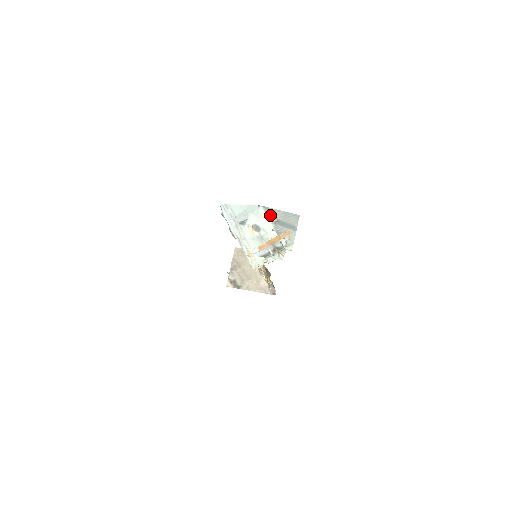
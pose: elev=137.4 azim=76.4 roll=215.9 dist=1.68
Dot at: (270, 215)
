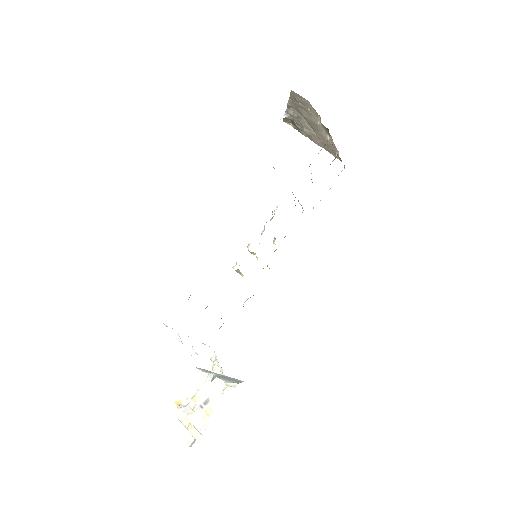
Dot at: (207, 372)
